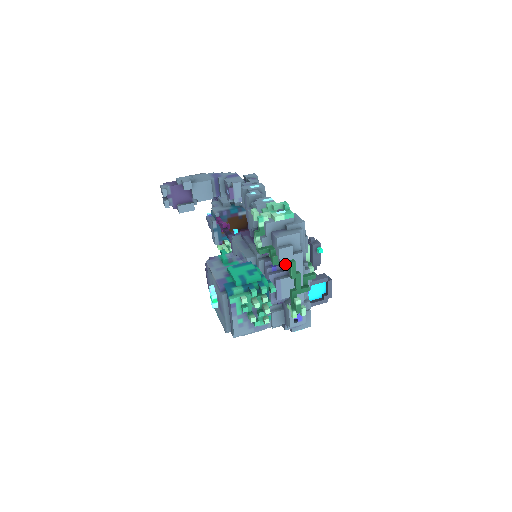
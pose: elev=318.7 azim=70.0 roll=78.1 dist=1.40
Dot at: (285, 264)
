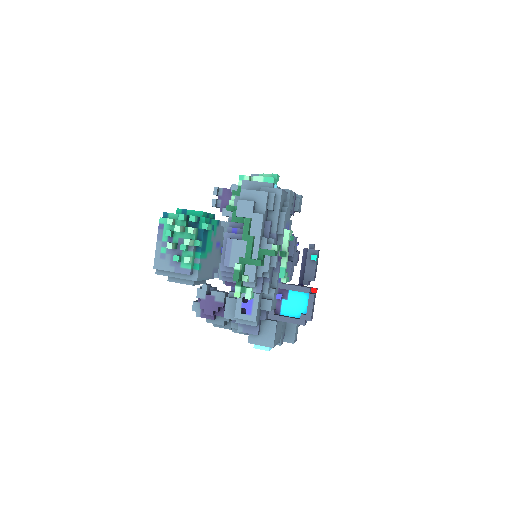
Dot at: occluded
